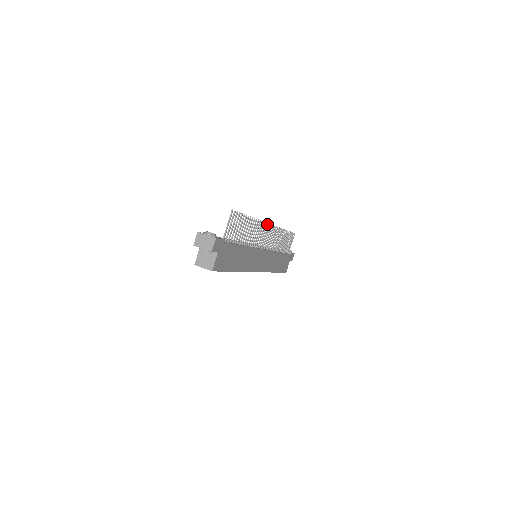
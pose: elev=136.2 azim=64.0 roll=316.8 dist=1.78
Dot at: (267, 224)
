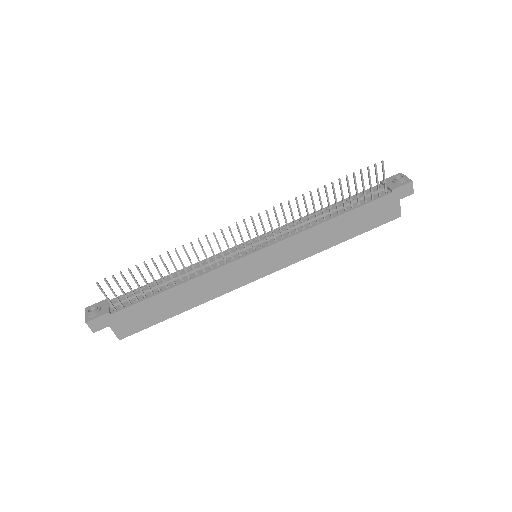
Dot at: (229, 227)
